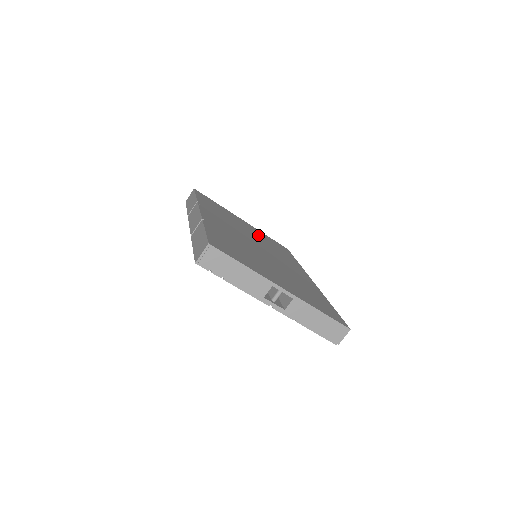
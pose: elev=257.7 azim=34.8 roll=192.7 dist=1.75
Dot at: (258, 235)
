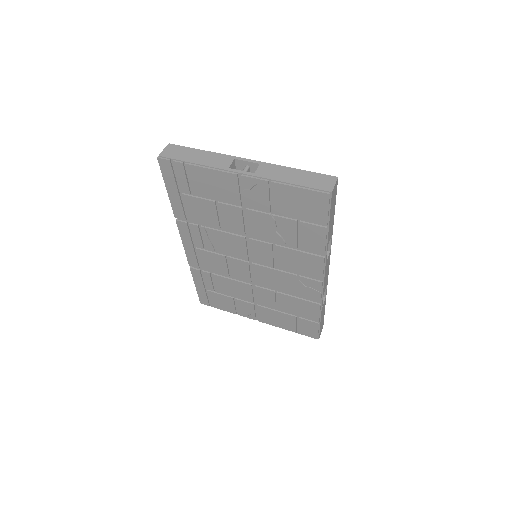
Dot at: occluded
